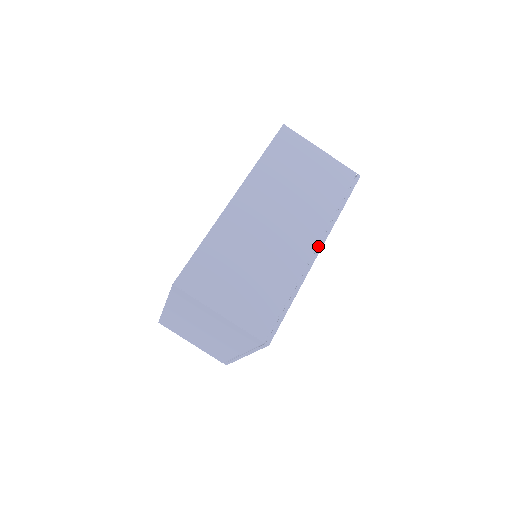
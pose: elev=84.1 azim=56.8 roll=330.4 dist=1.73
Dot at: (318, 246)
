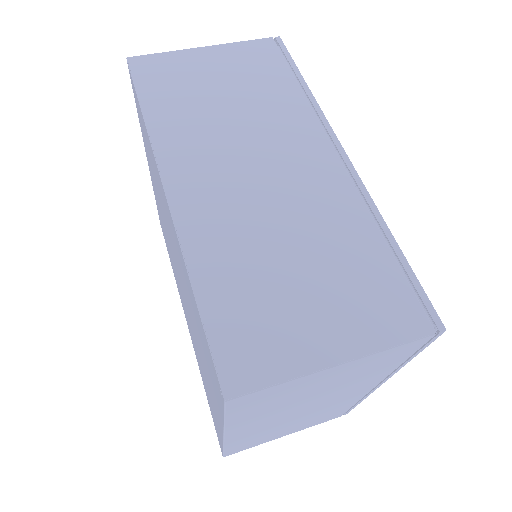
Dot at: (336, 148)
